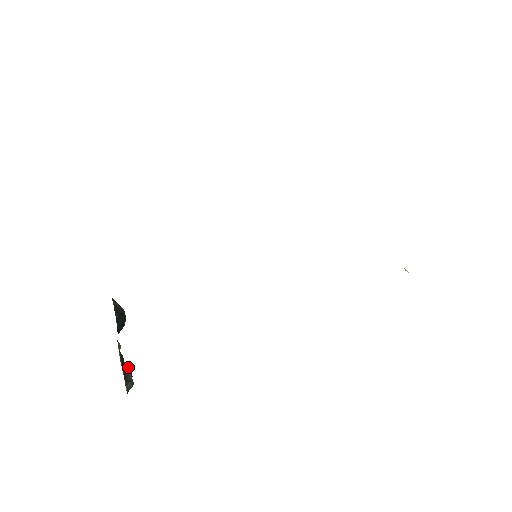
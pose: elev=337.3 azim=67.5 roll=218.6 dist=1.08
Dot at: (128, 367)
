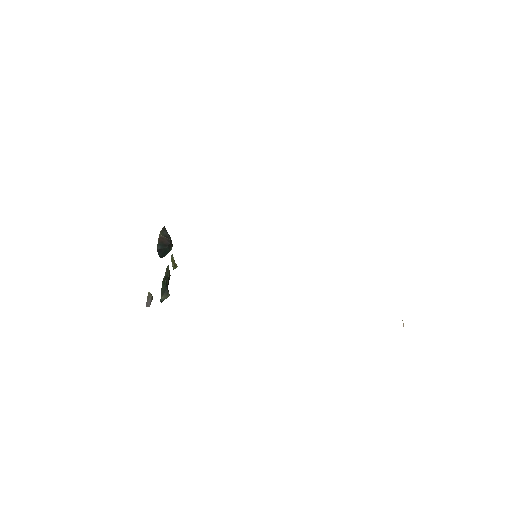
Dot at: (150, 295)
